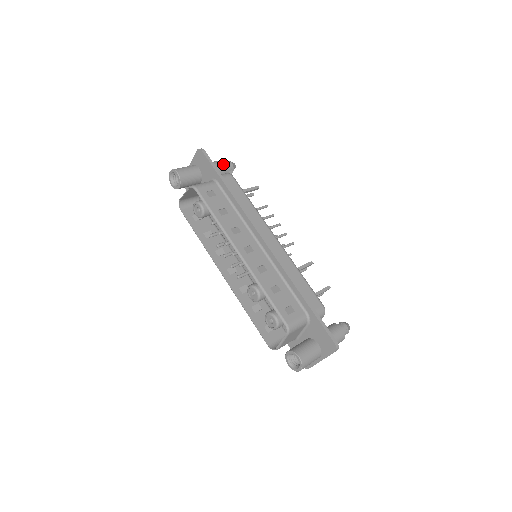
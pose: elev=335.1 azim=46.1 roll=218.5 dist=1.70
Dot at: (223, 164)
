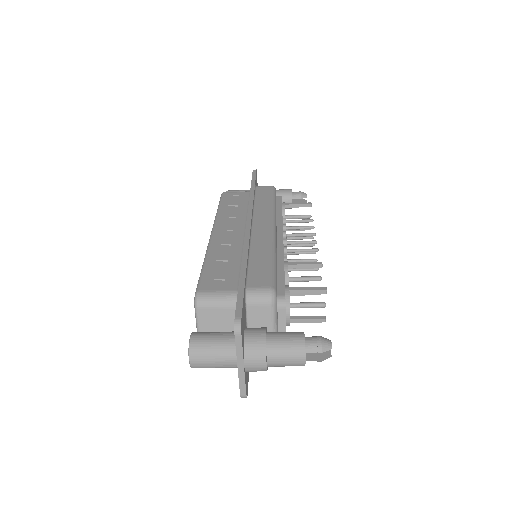
Dot at: (286, 190)
